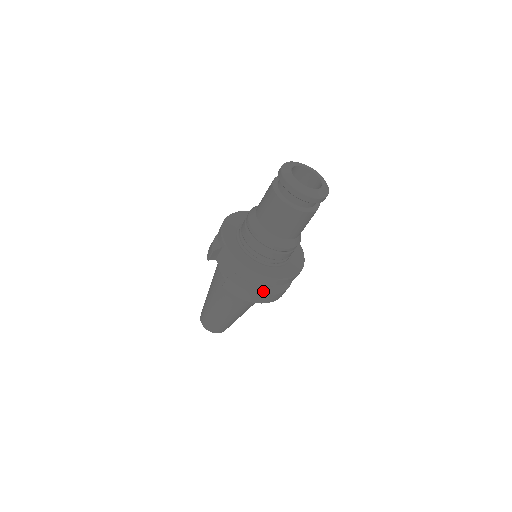
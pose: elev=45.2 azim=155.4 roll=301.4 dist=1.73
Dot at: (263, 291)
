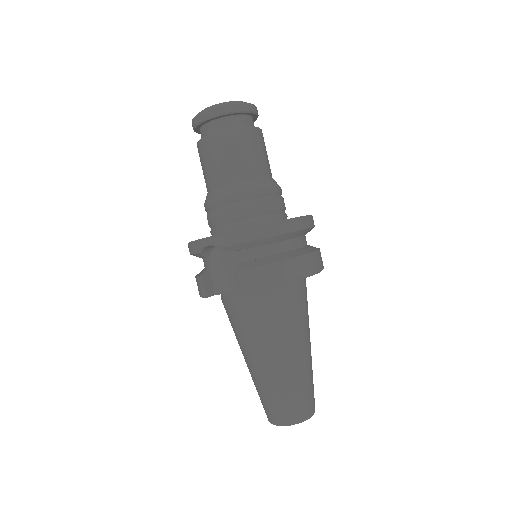
Dot at: (290, 255)
